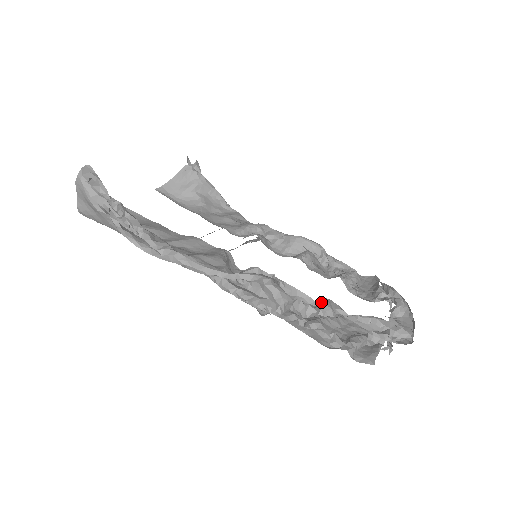
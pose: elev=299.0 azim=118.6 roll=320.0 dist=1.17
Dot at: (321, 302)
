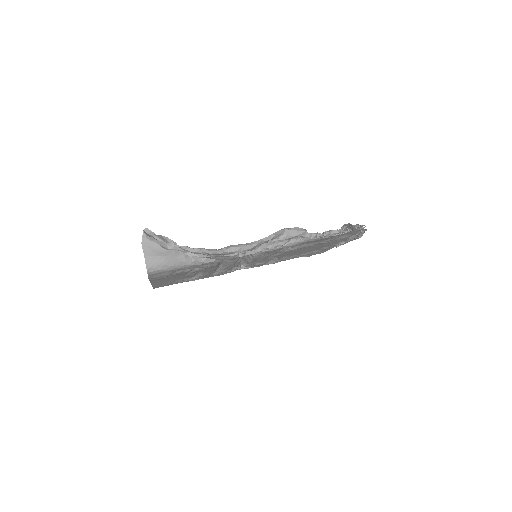
Dot at: occluded
